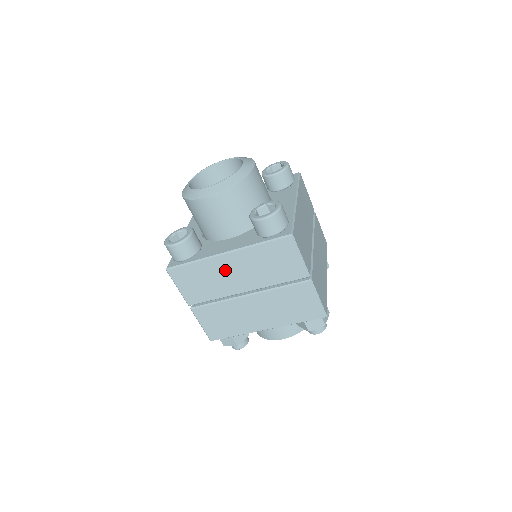
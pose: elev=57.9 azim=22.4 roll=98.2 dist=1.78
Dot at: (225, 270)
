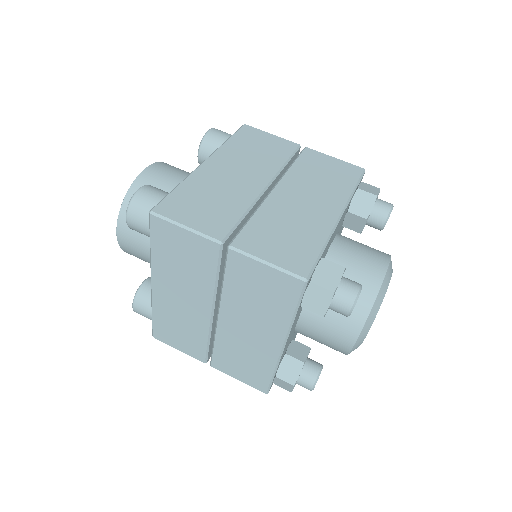
Dot at: (220, 176)
